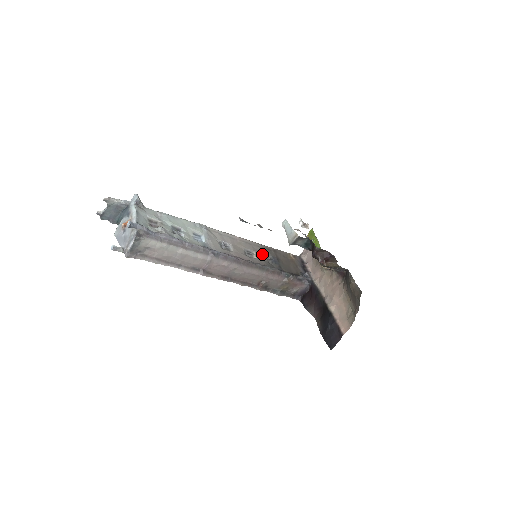
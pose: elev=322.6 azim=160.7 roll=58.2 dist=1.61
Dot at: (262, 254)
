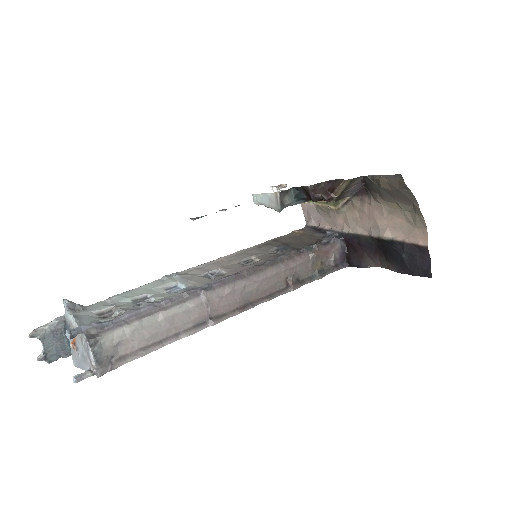
Dot at: (263, 253)
